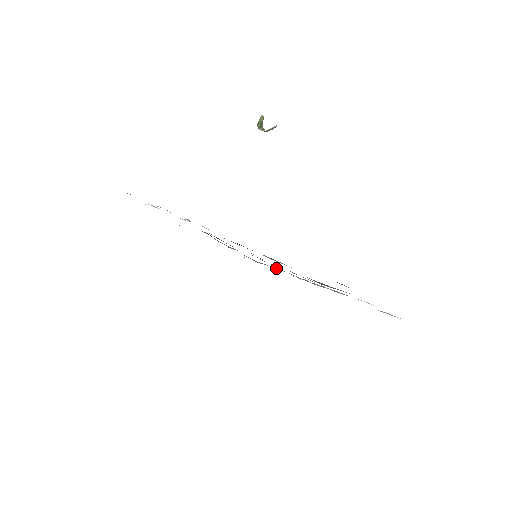
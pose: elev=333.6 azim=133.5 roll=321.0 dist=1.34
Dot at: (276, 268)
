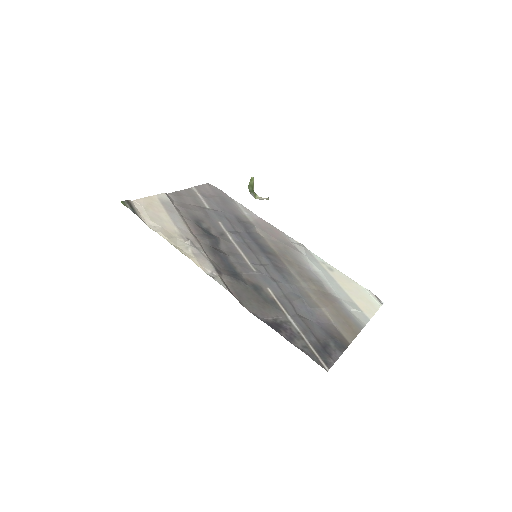
Dot at: (275, 246)
